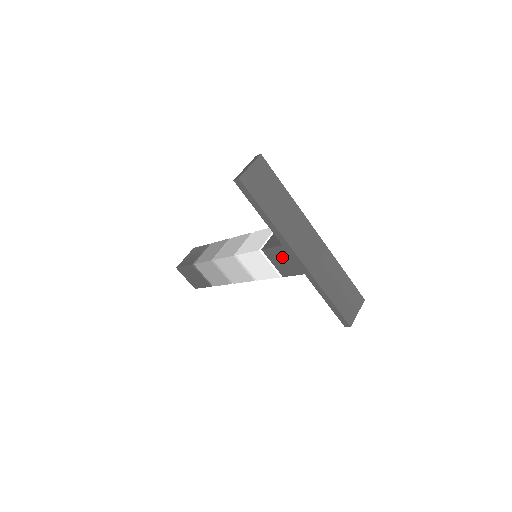
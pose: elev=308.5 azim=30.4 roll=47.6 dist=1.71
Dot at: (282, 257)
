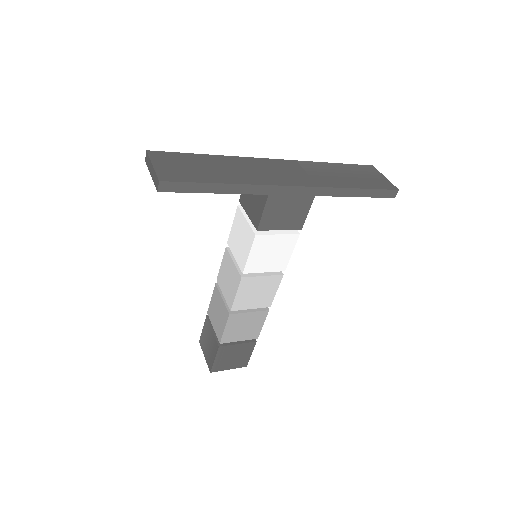
Dot at: (280, 209)
